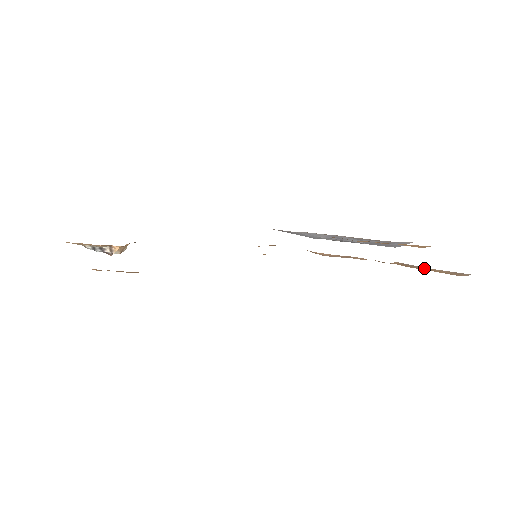
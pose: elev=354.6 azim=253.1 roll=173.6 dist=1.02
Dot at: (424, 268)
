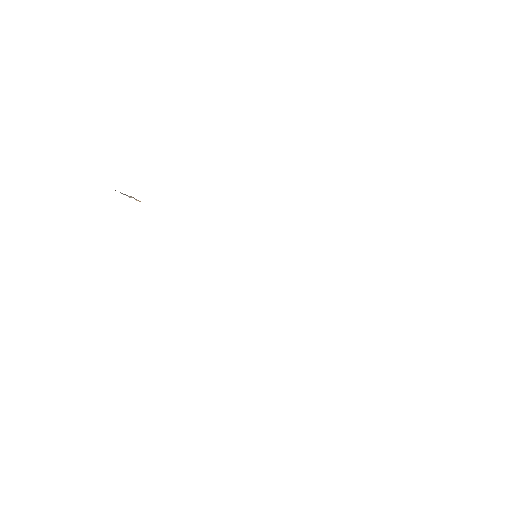
Dot at: occluded
